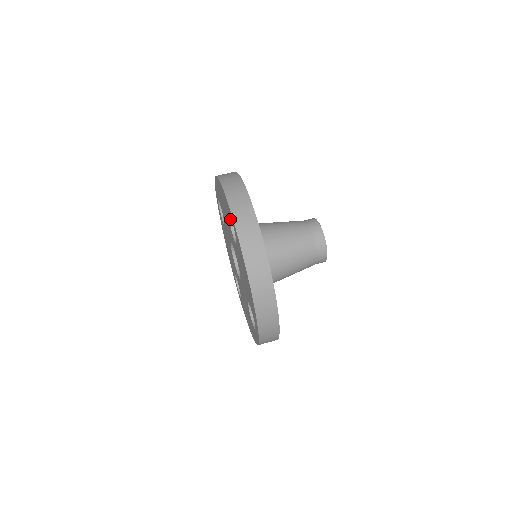
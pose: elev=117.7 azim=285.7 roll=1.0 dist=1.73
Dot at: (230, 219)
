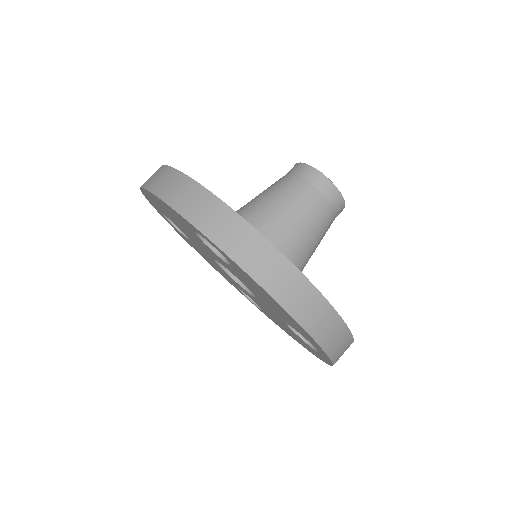
Dot at: (199, 236)
